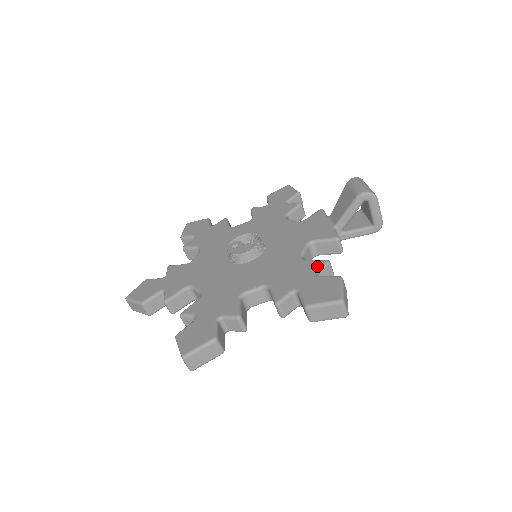
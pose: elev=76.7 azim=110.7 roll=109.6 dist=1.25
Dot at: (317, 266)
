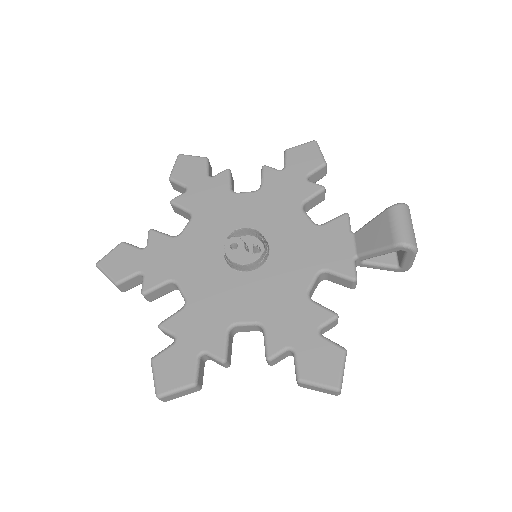
Dot at: (323, 320)
